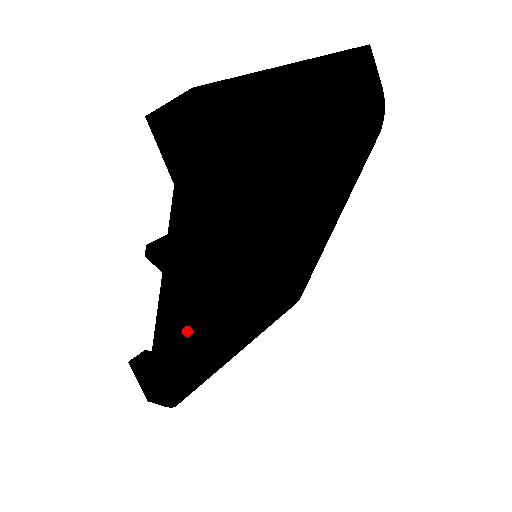
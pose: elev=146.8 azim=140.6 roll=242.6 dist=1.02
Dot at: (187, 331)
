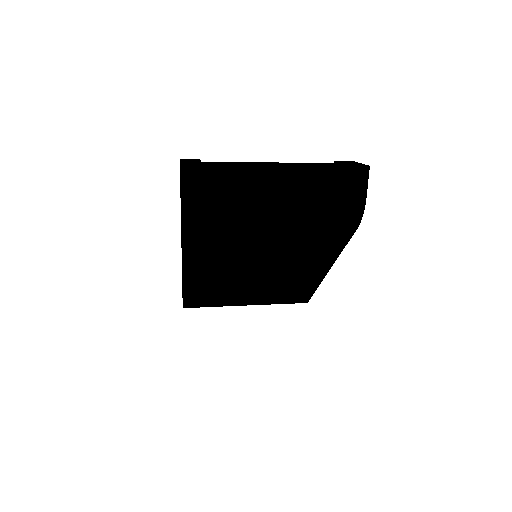
Dot at: occluded
